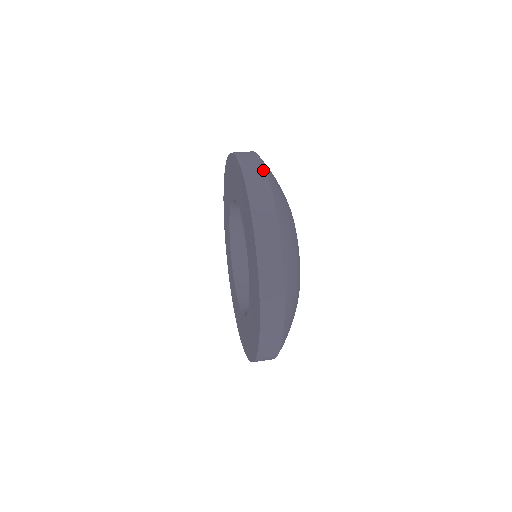
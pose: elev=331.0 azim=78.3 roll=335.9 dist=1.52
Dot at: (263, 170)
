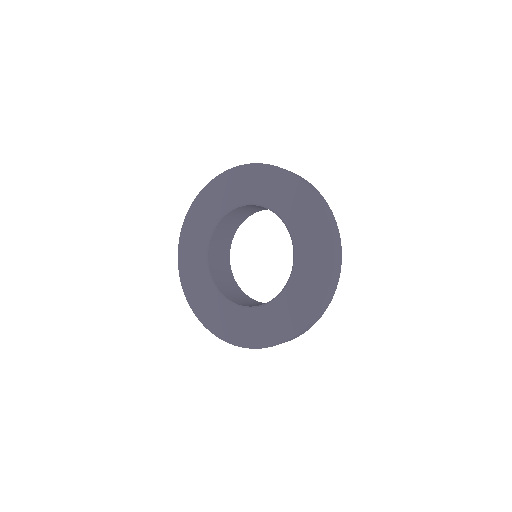
Dot at: occluded
